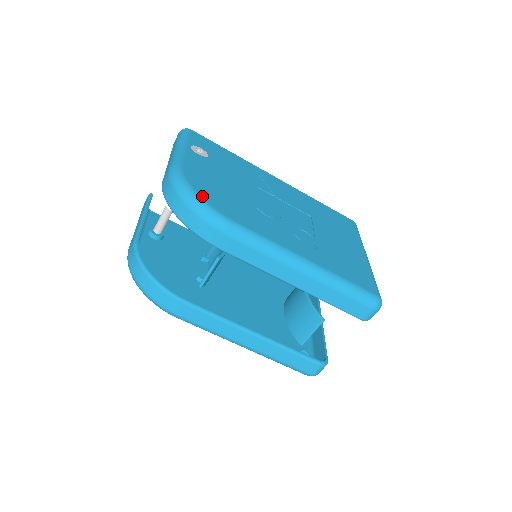
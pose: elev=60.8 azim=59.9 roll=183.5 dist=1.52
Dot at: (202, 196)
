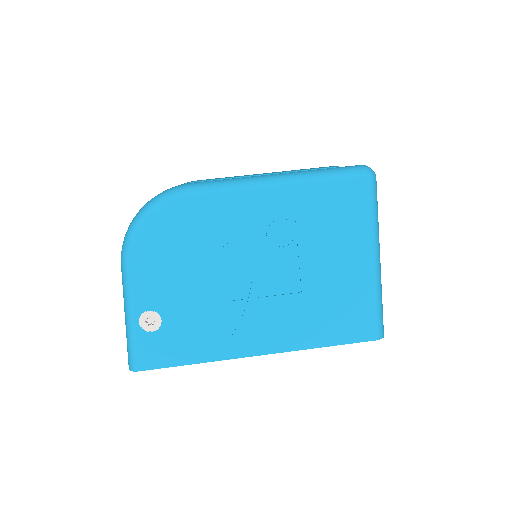
Dot at: occluded
